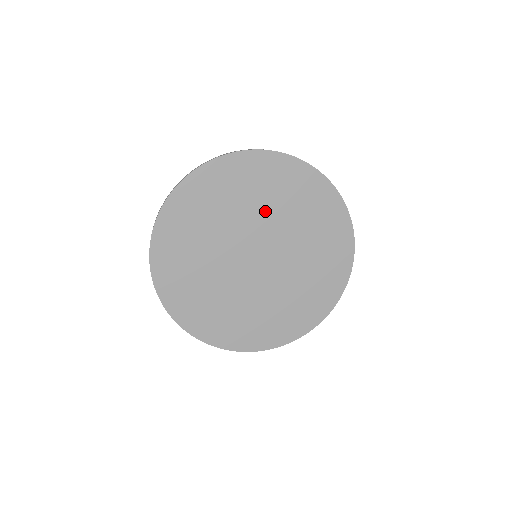
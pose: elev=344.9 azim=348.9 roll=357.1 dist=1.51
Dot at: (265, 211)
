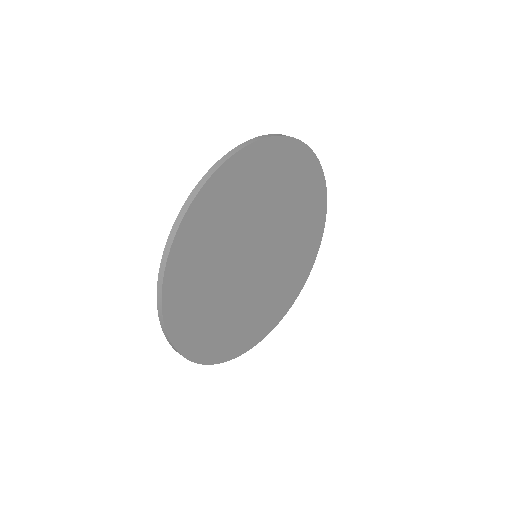
Dot at: (283, 210)
